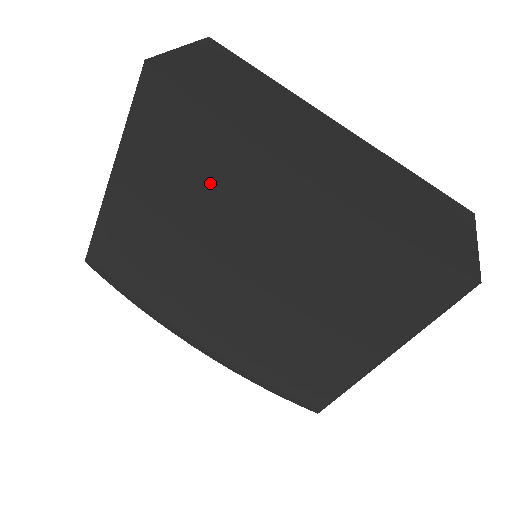
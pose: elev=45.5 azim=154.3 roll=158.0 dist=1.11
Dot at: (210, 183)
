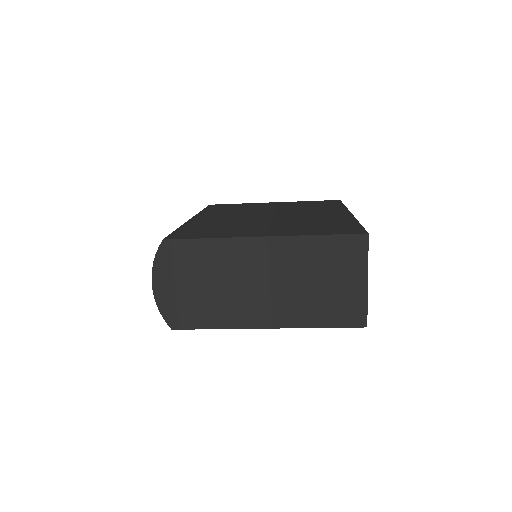
Dot at: occluded
